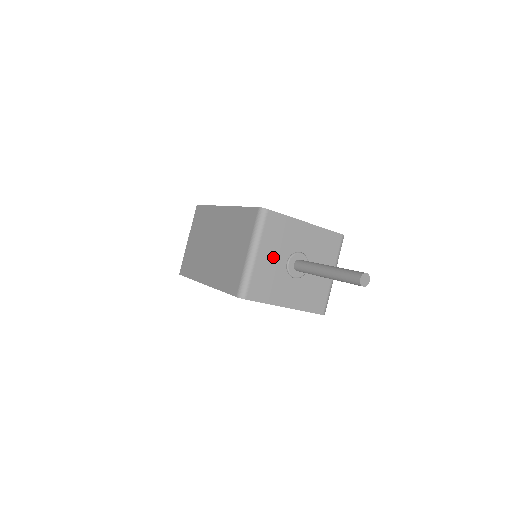
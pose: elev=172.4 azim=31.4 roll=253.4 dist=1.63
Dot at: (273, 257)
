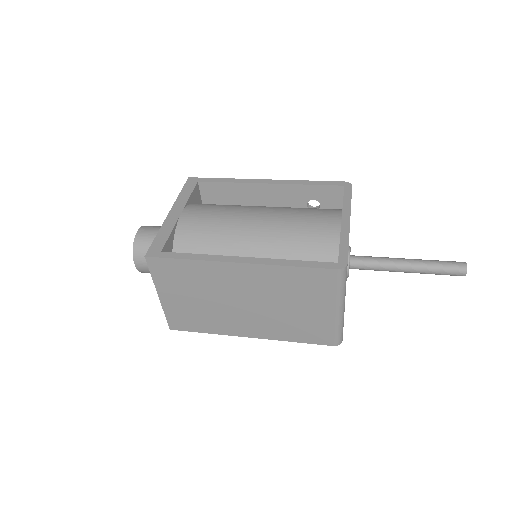
Dot at: occluded
